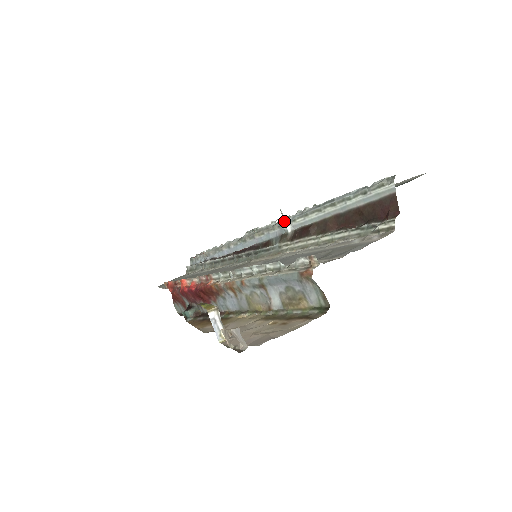
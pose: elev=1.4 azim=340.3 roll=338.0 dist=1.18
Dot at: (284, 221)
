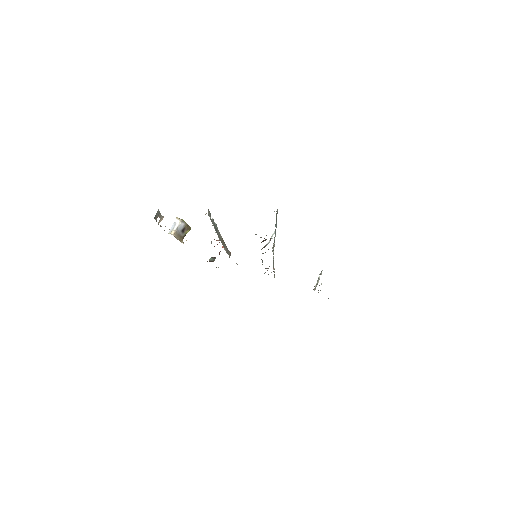
Dot at: (270, 238)
